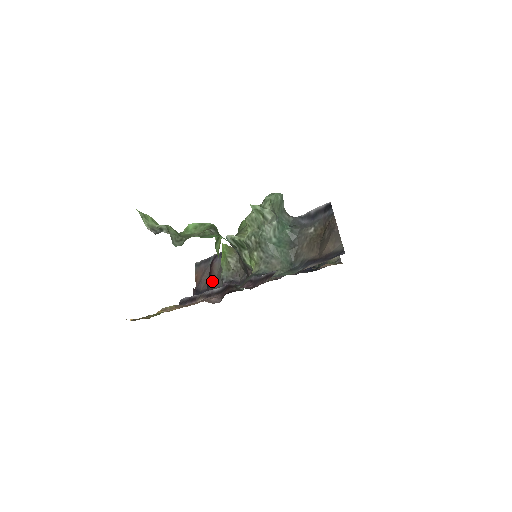
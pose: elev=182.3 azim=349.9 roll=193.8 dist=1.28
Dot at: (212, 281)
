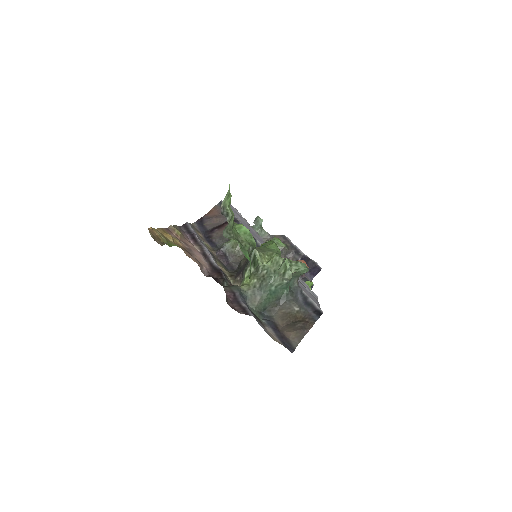
Dot at: (217, 232)
